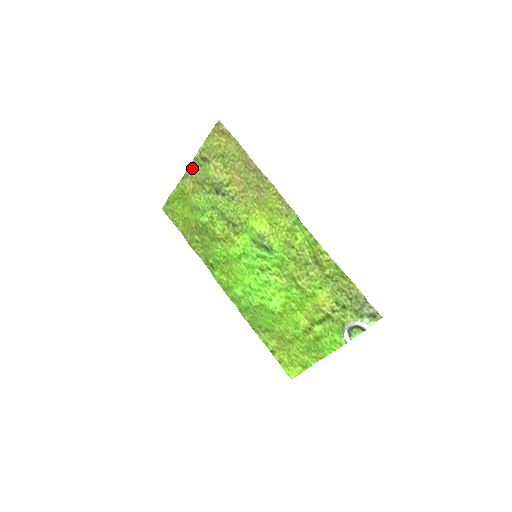
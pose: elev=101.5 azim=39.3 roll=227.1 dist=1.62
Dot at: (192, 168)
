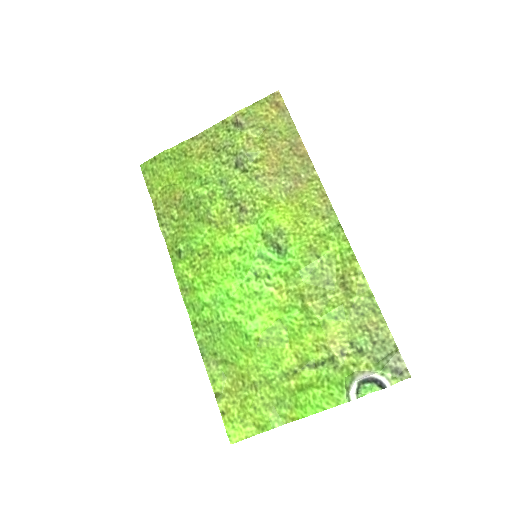
Dot at: (213, 130)
